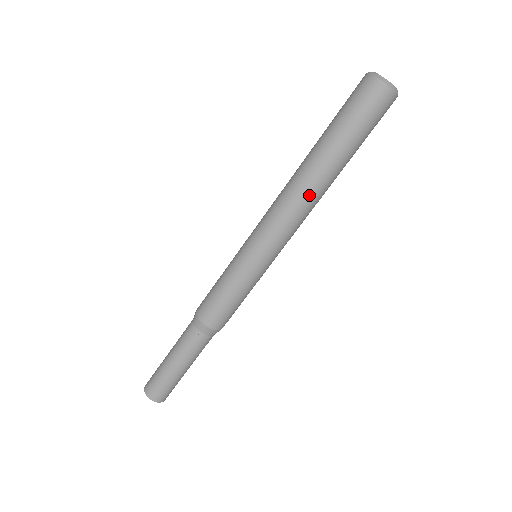
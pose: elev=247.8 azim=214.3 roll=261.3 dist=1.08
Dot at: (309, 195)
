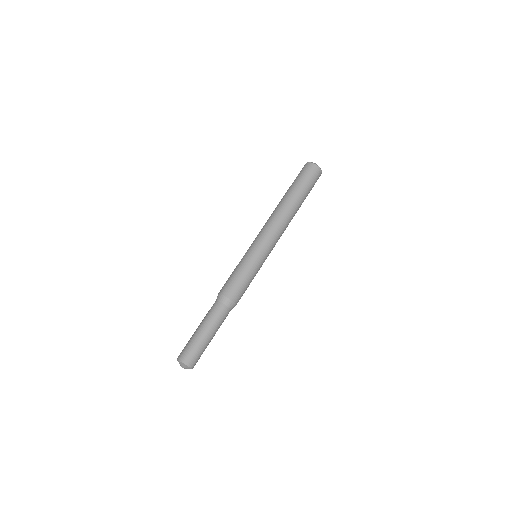
Dot at: (275, 211)
